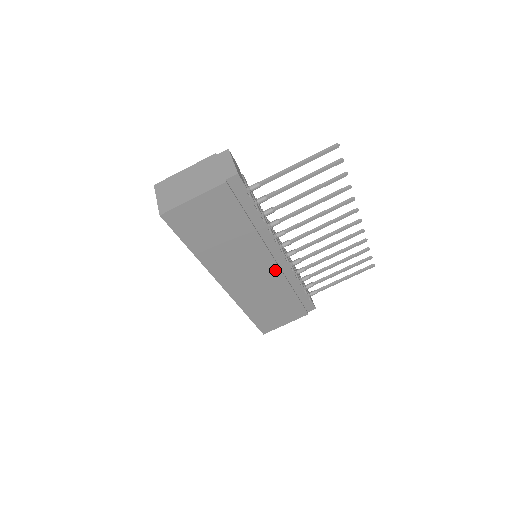
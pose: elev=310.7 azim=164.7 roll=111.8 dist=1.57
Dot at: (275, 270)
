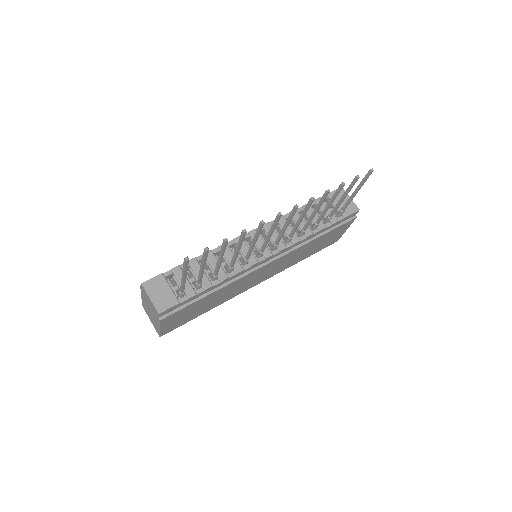
Dot at: (277, 260)
